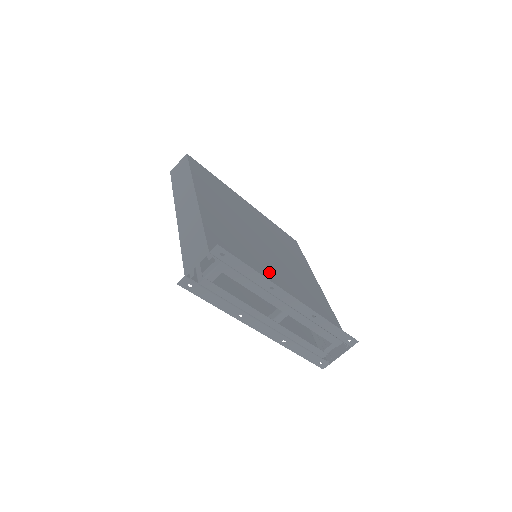
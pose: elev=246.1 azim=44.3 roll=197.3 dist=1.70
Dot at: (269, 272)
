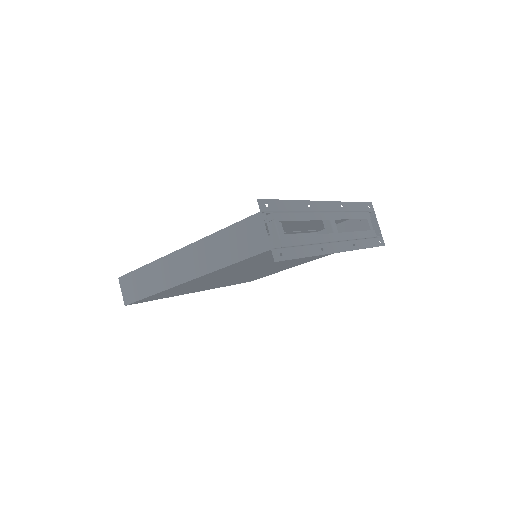
Dot at: (285, 226)
